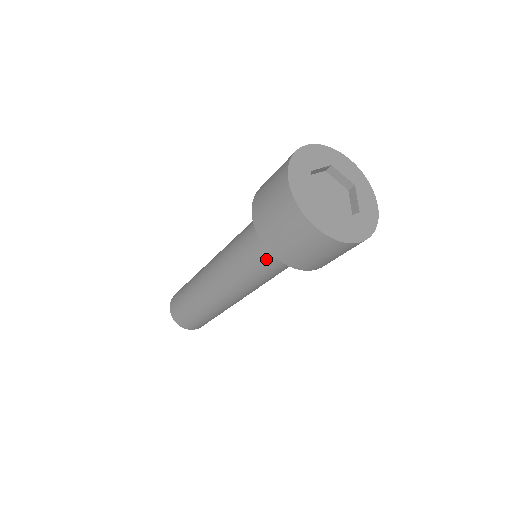
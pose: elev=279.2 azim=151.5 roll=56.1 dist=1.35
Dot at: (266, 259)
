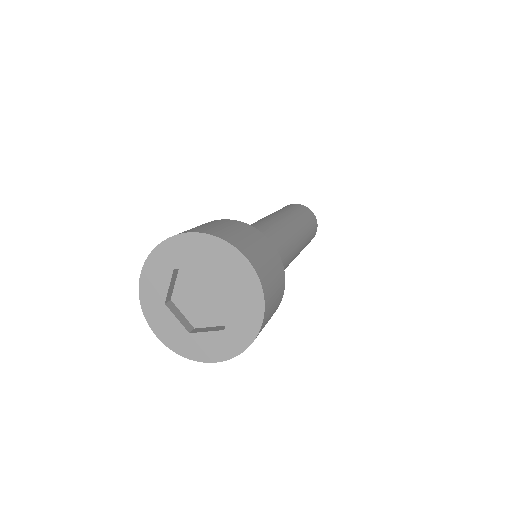
Dot at: occluded
